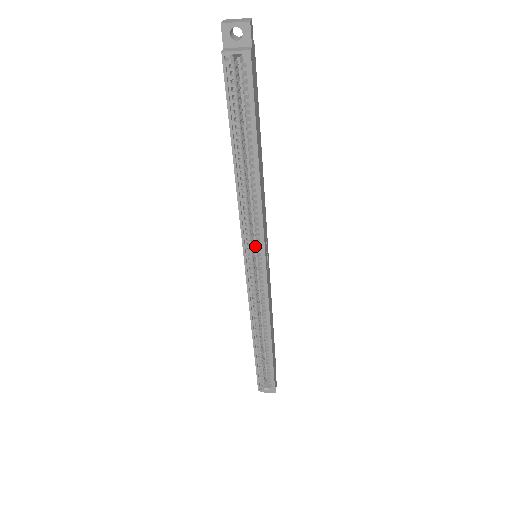
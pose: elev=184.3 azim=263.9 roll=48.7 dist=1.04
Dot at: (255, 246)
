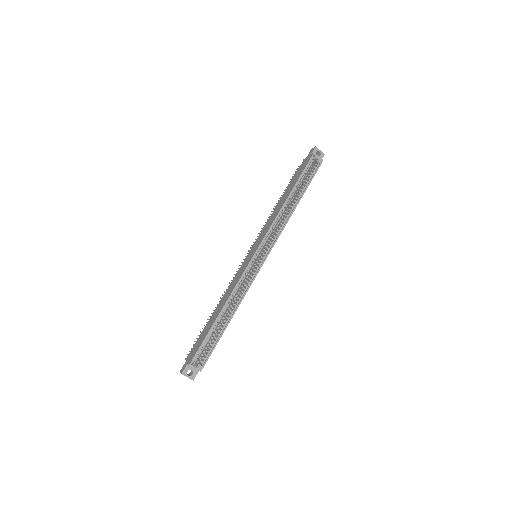
Dot at: occluded
